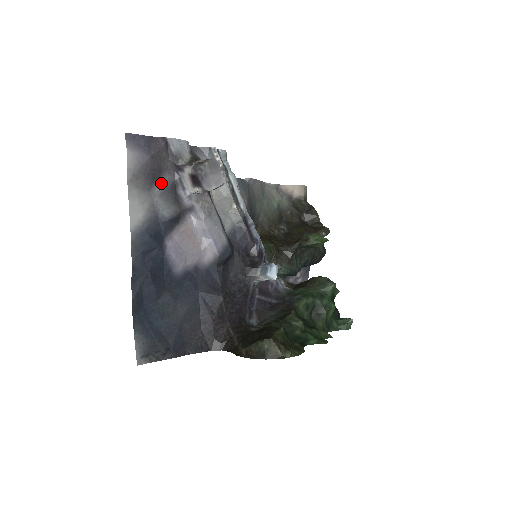
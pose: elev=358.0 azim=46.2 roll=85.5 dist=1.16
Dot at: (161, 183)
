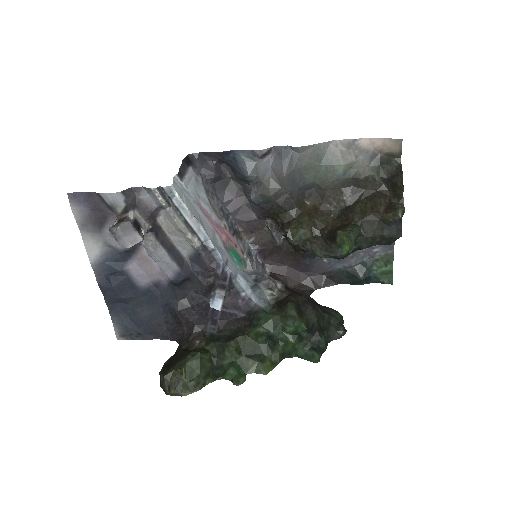
Dot at: (109, 226)
